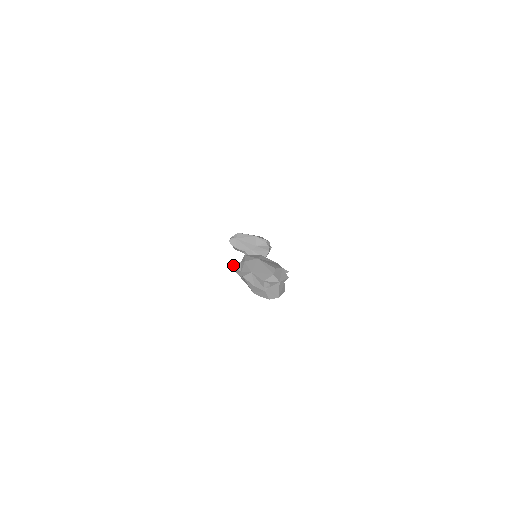
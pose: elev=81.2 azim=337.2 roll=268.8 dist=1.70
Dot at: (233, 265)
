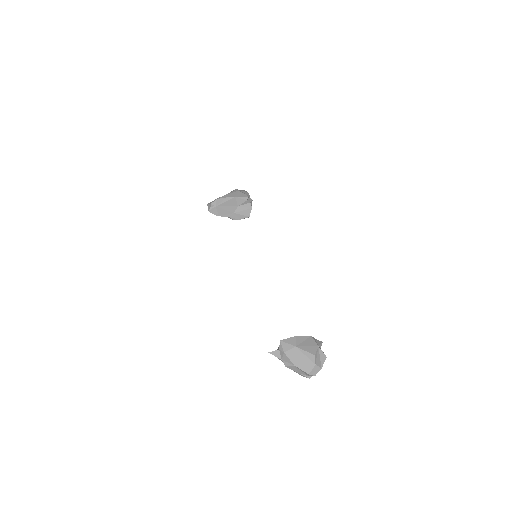
Dot at: (272, 353)
